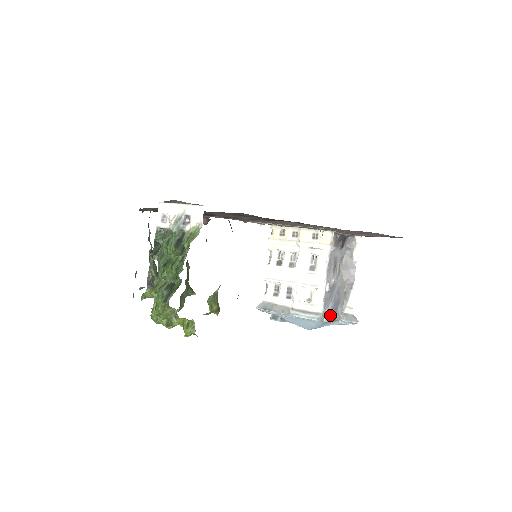
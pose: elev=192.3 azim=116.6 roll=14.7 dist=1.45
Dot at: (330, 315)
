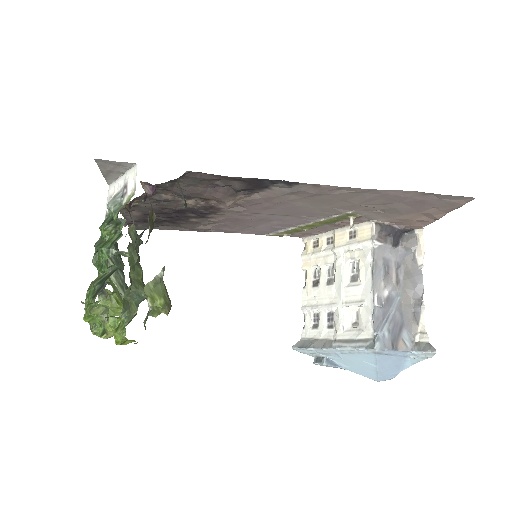
Dot at: (386, 341)
